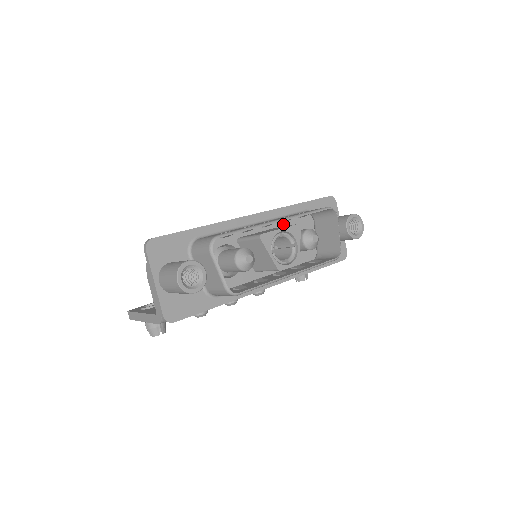
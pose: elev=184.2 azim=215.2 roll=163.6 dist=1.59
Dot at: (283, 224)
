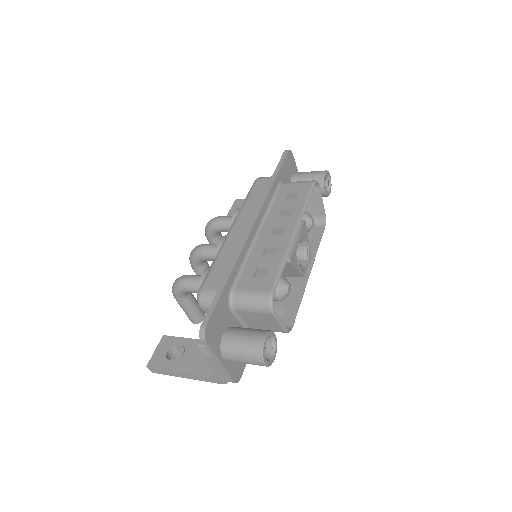
Dot at: occluded
